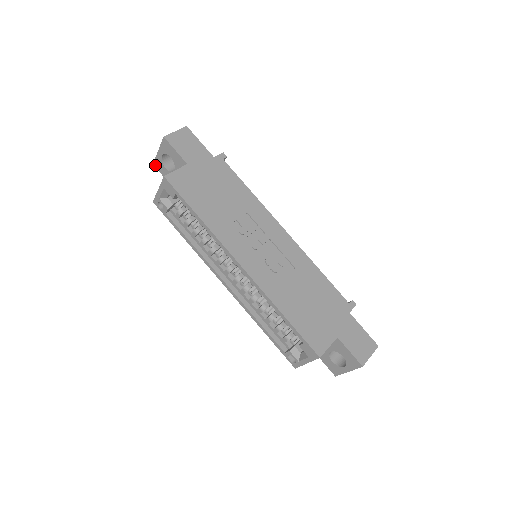
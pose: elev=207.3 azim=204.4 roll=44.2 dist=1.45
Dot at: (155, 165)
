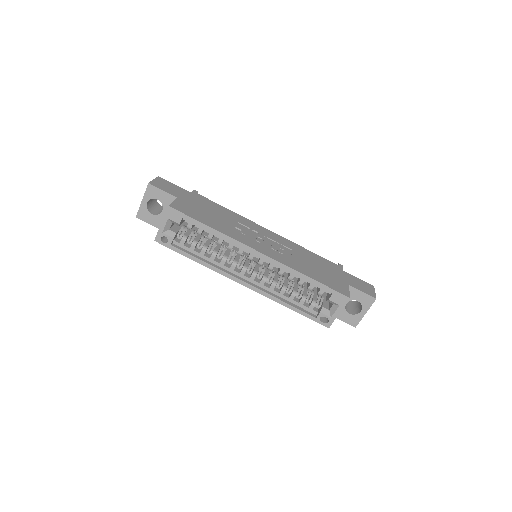
Dot at: (139, 217)
